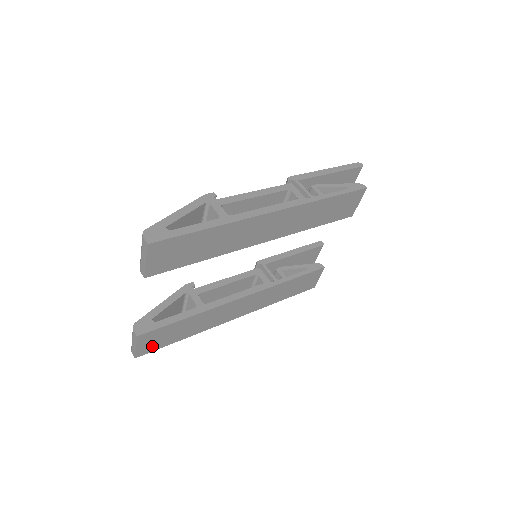
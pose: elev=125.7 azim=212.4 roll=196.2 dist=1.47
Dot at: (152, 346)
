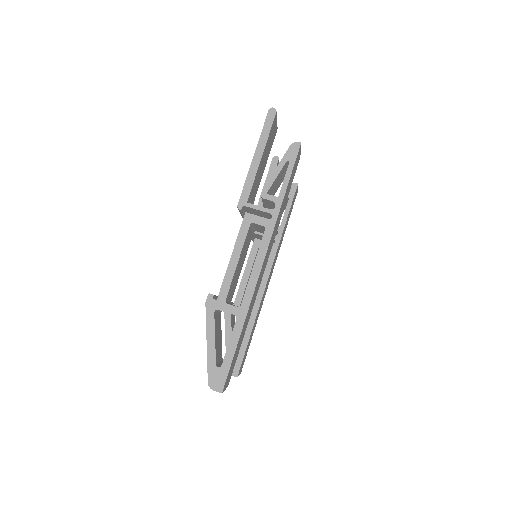
Dot at: (244, 360)
